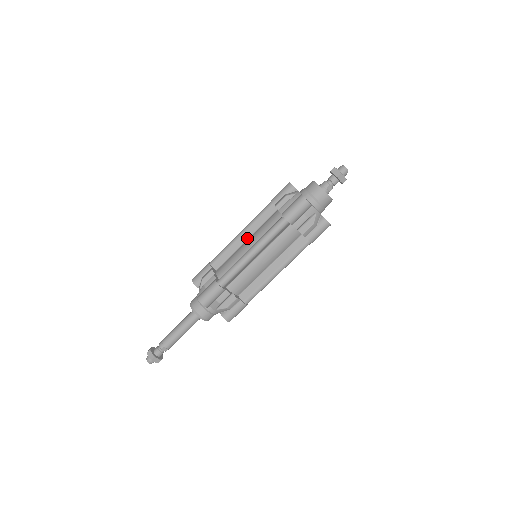
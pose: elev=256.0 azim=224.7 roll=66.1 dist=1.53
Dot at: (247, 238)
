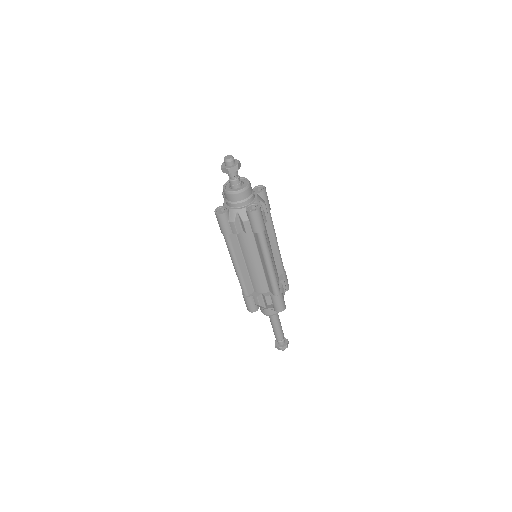
Dot at: (244, 262)
